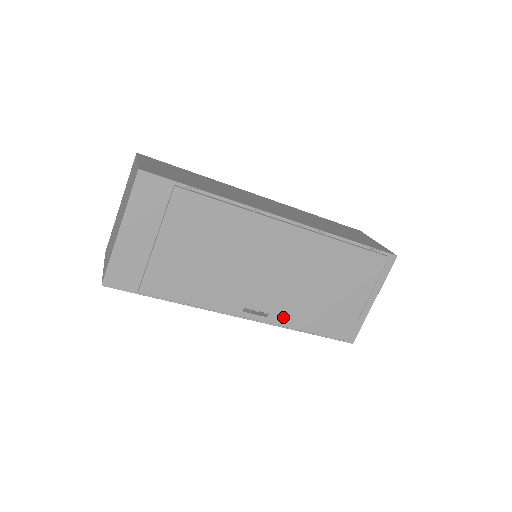
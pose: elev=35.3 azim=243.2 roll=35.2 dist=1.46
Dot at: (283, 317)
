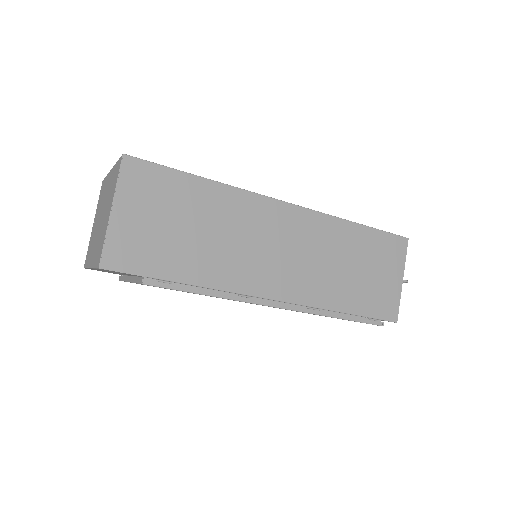
Dot at: occluded
